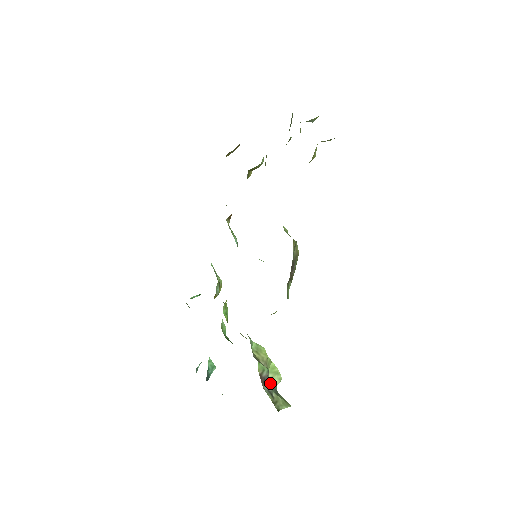
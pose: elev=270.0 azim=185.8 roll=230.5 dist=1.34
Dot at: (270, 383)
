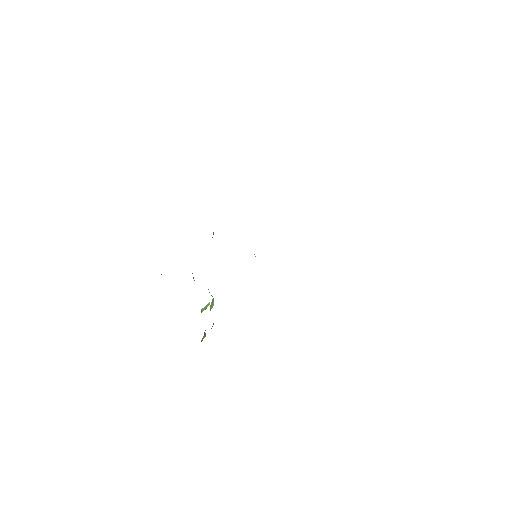
Dot at: occluded
